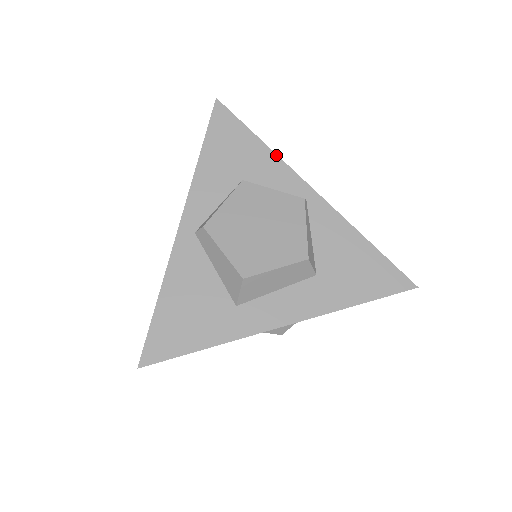
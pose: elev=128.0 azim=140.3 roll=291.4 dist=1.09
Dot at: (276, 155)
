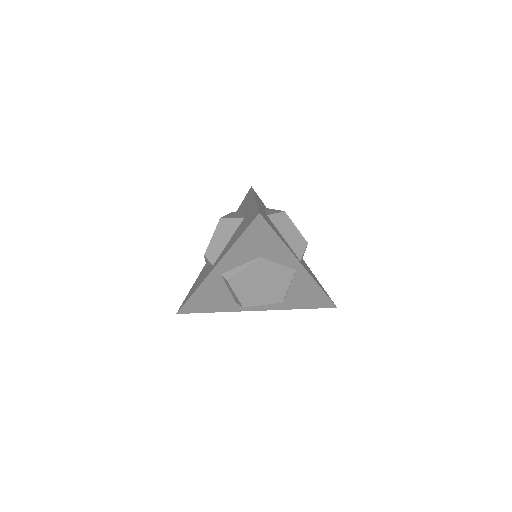
Dot at: (288, 249)
